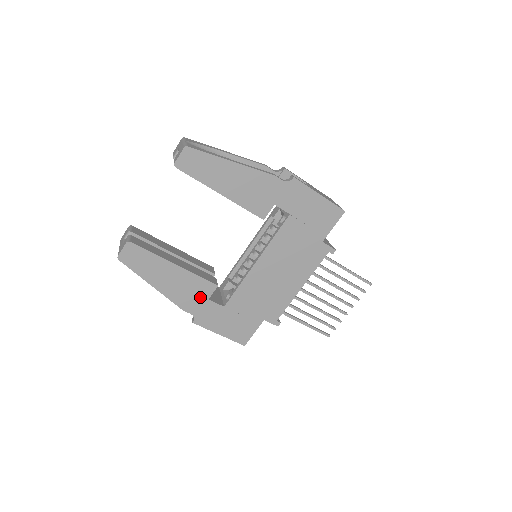
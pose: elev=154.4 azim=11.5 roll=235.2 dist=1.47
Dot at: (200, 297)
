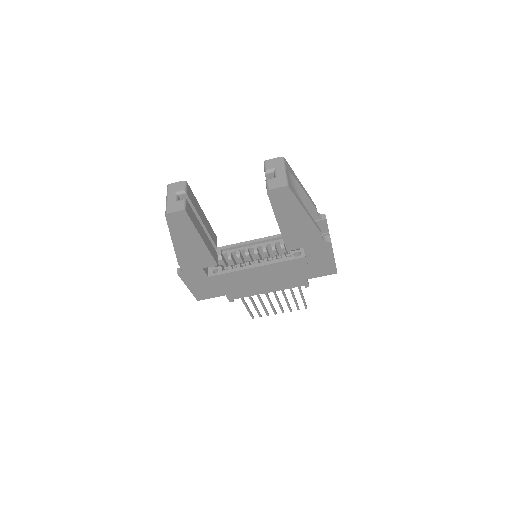
Dot at: (198, 264)
